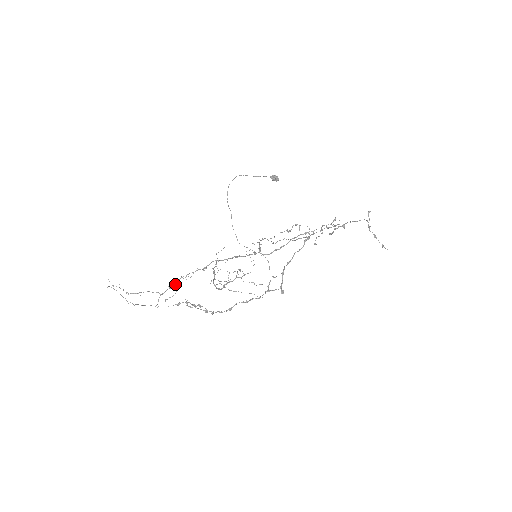
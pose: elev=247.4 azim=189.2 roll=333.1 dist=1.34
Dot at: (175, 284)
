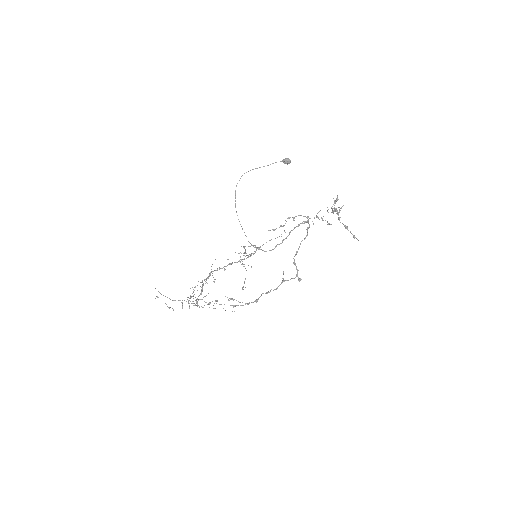
Dot at: (193, 292)
